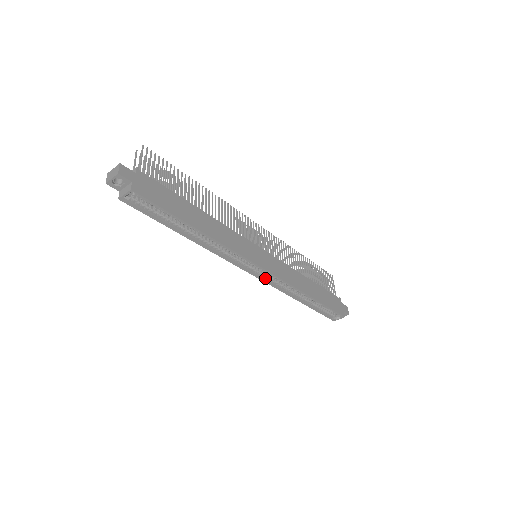
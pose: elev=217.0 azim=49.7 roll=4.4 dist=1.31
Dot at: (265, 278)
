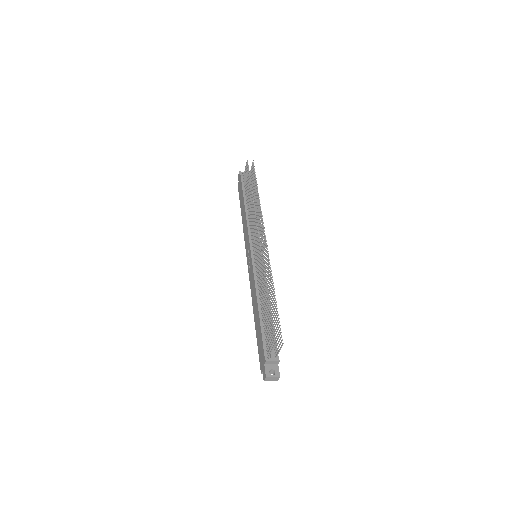
Dot at: occluded
